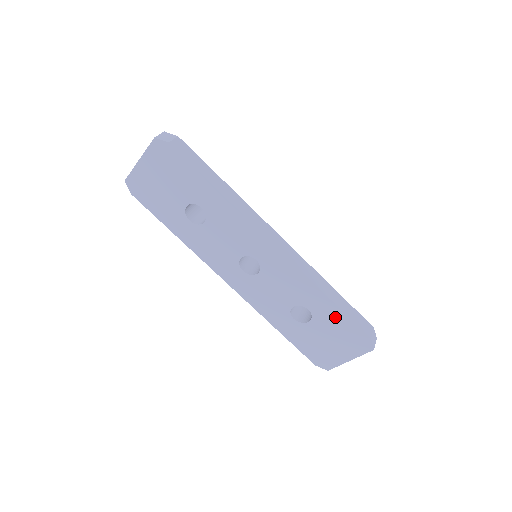
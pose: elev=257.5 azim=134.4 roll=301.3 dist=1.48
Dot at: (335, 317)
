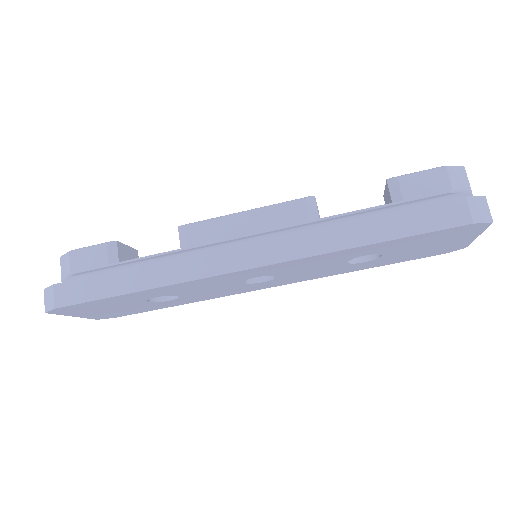
Dot at: (401, 243)
